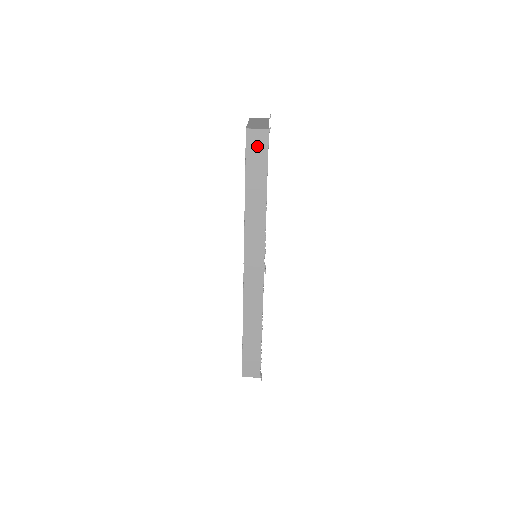
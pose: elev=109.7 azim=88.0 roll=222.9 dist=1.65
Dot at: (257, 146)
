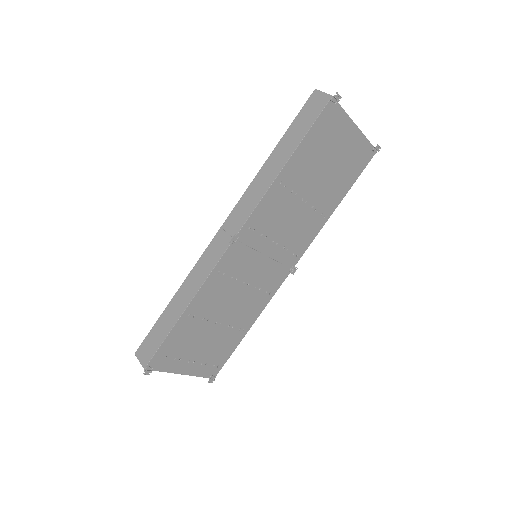
Dot at: (313, 108)
